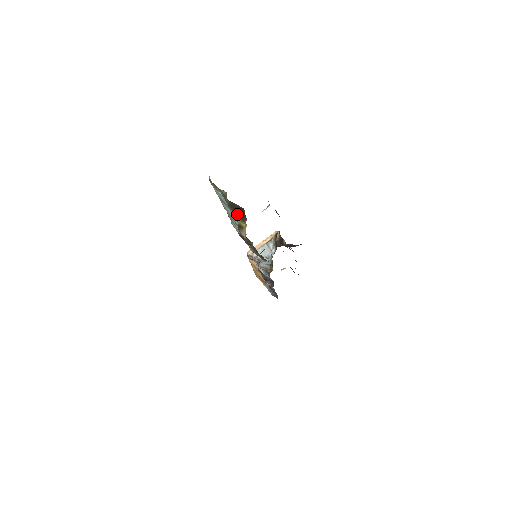
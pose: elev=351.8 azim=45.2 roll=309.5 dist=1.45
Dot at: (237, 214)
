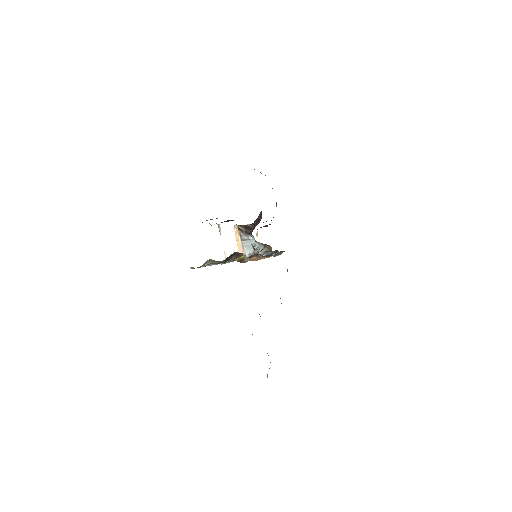
Dot at: (232, 259)
